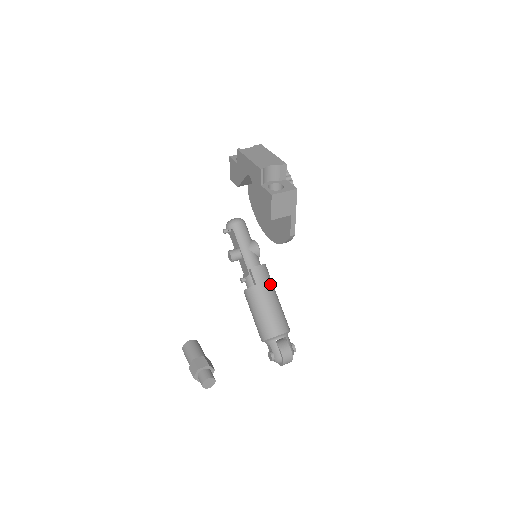
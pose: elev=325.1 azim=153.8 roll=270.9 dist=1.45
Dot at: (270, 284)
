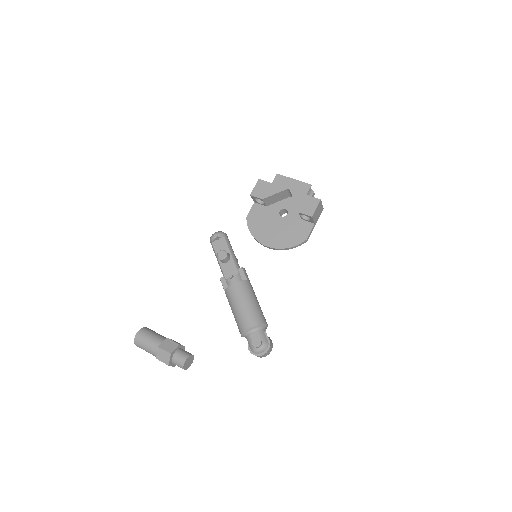
Dot at: occluded
